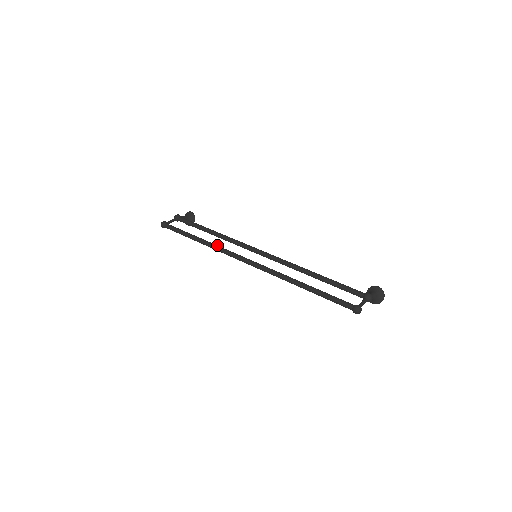
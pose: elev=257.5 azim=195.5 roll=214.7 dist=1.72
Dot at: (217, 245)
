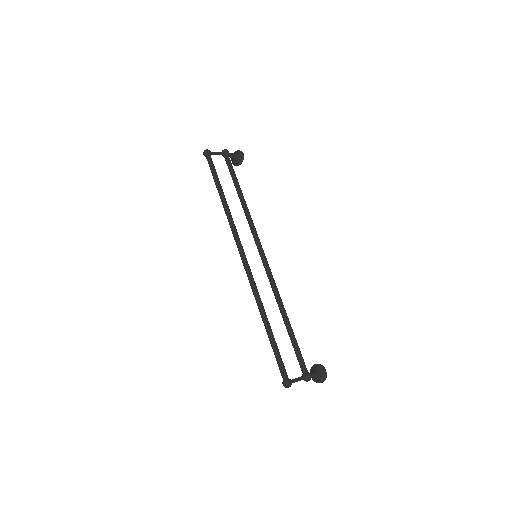
Dot at: (232, 218)
